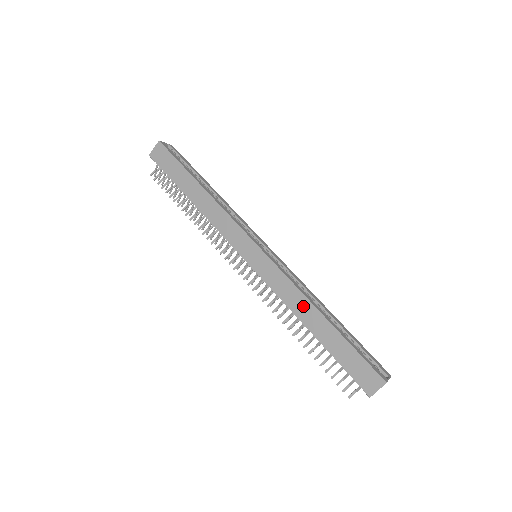
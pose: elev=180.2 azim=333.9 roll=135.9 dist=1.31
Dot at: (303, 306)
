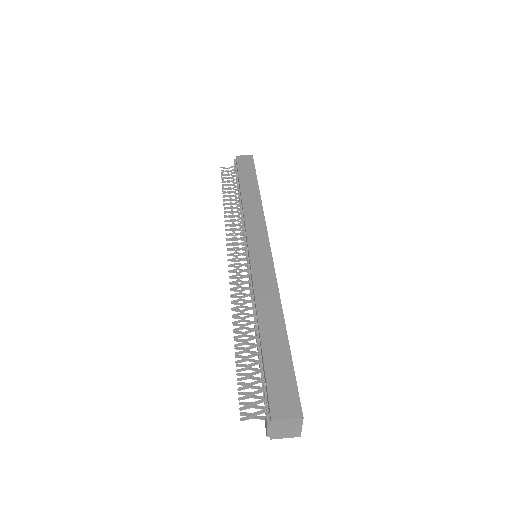
Dot at: (271, 304)
